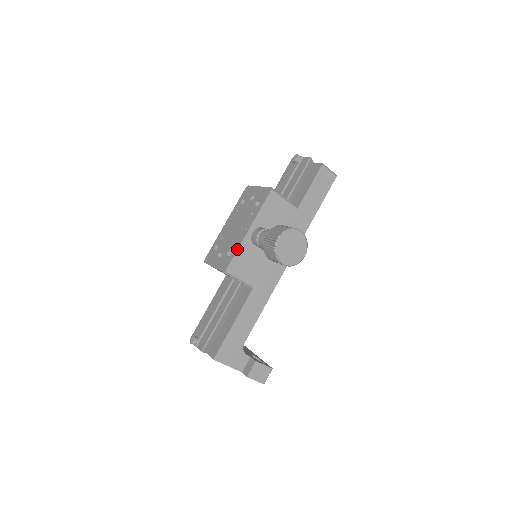
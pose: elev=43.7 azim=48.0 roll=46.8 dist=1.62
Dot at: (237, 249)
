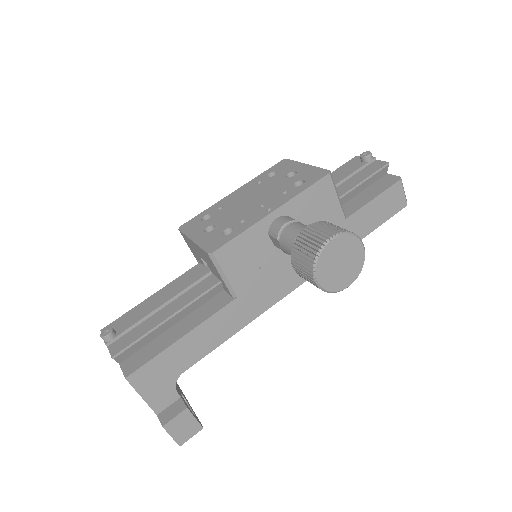
Dot at: (244, 230)
